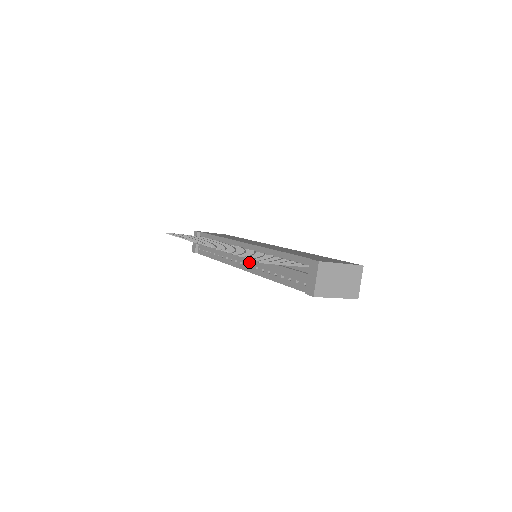
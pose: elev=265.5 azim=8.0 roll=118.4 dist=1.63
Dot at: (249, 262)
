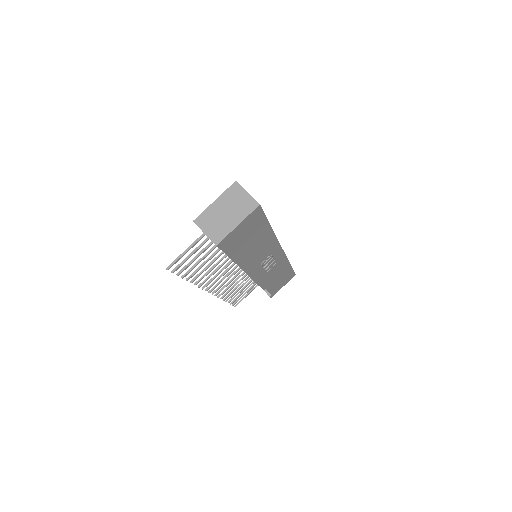
Dot at: occluded
